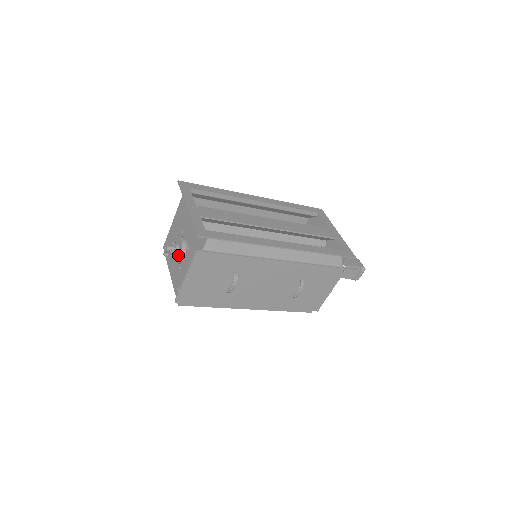
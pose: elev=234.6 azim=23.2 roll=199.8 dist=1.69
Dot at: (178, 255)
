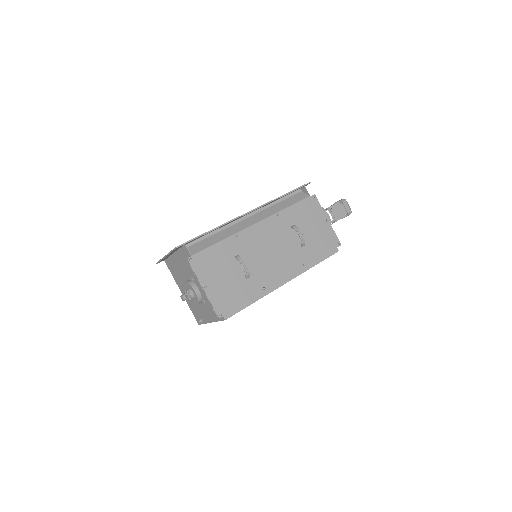
Dot at: (194, 293)
